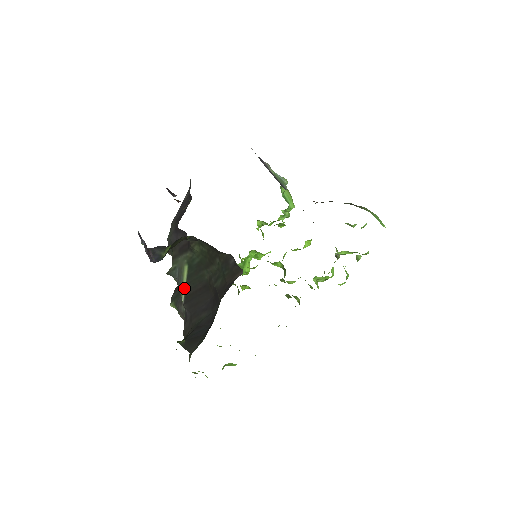
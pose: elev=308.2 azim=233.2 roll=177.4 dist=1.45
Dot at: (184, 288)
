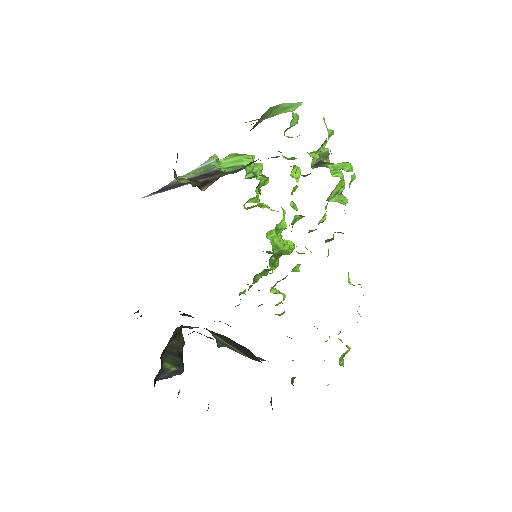
Dot at: (235, 349)
